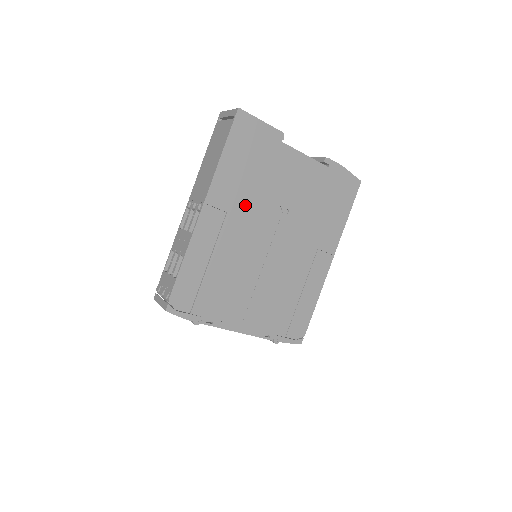
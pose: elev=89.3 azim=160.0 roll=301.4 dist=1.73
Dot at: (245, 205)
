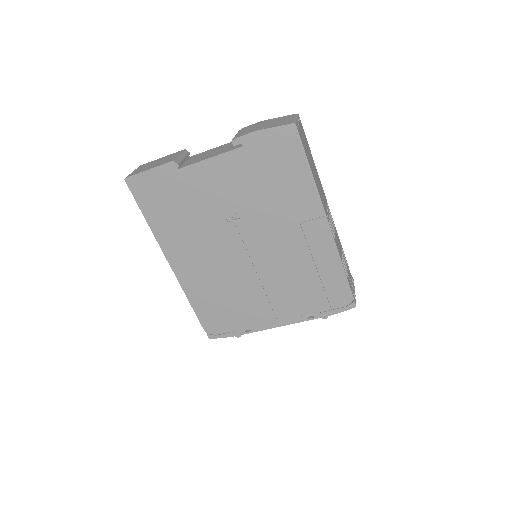
Dot at: (197, 240)
